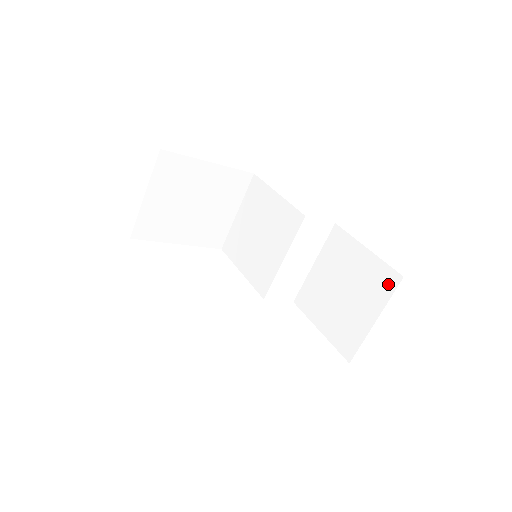
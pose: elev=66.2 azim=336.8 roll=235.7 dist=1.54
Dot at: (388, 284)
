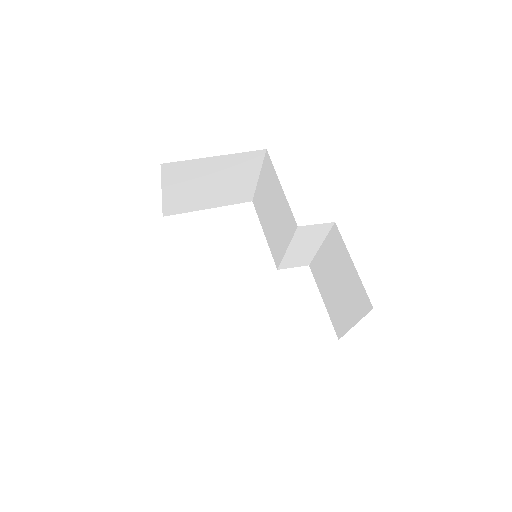
Dot at: (364, 305)
